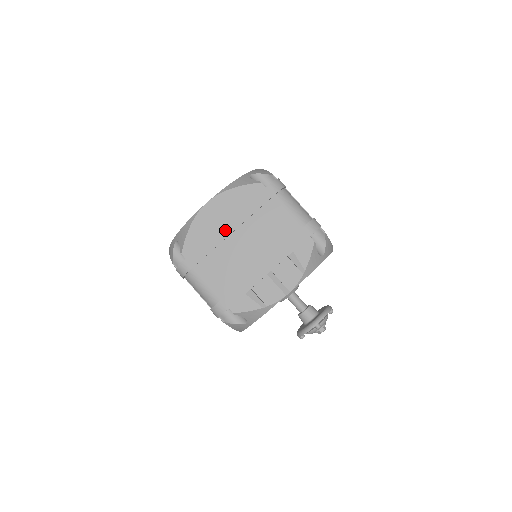
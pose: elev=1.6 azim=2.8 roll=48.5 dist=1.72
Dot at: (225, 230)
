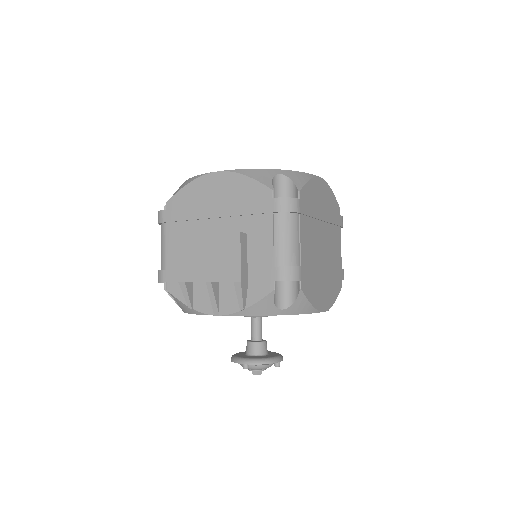
Dot at: (210, 210)
